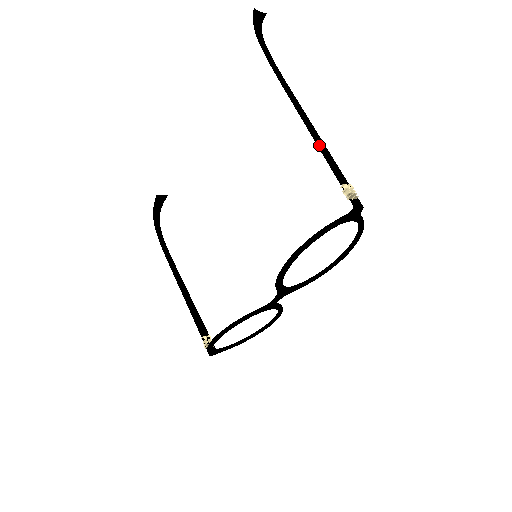
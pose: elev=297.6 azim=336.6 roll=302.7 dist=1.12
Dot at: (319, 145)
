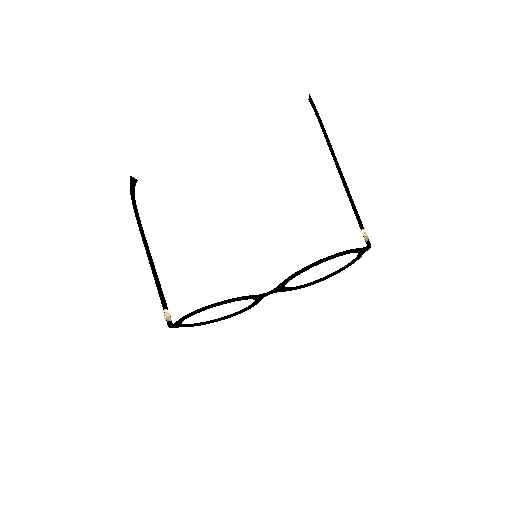
Dot at: (349, 199)
